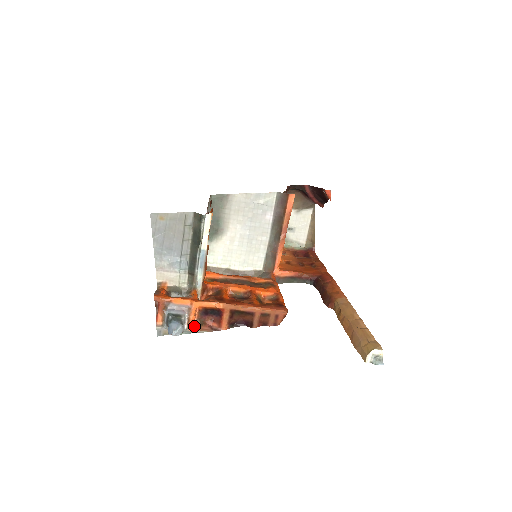
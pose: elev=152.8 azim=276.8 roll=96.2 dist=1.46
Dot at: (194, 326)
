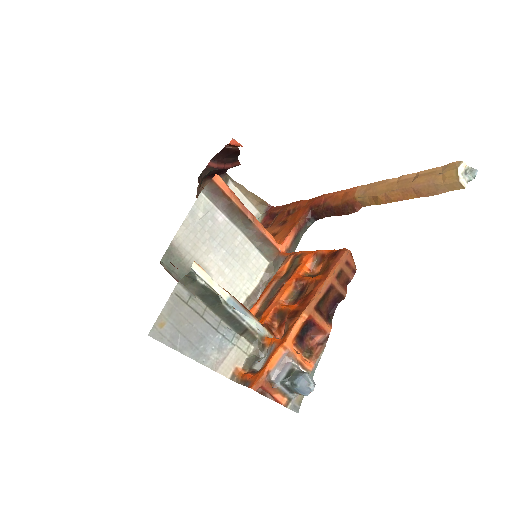
Dot at: (309, 362)
